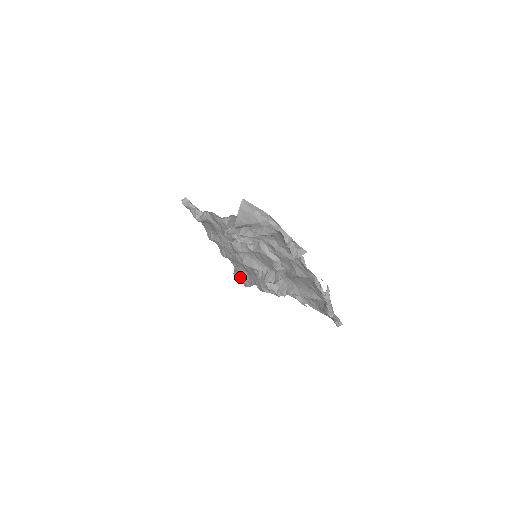
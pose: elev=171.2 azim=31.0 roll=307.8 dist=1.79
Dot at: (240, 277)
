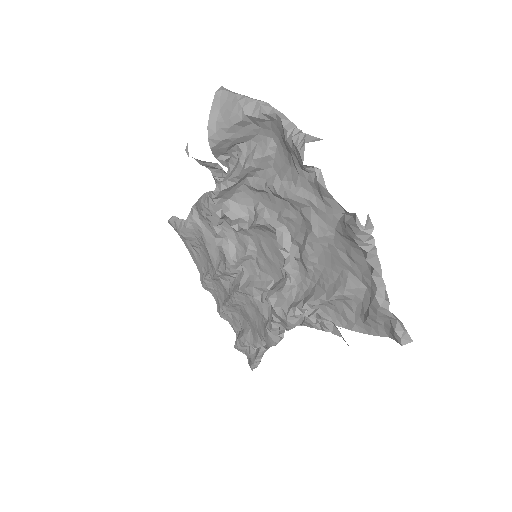
Dot at: (241, 342)
